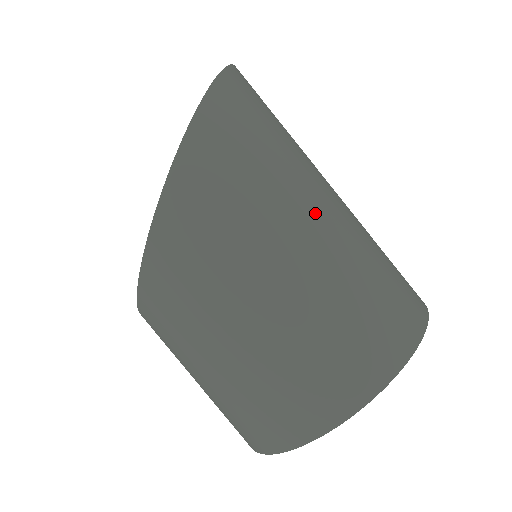
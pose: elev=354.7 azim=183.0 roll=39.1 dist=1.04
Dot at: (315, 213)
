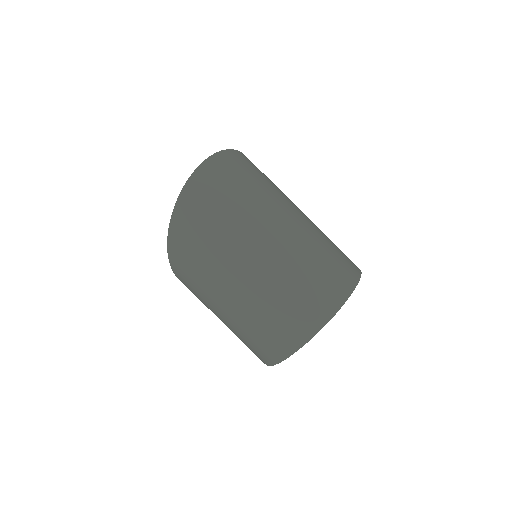
Dot at: (240, 274)
